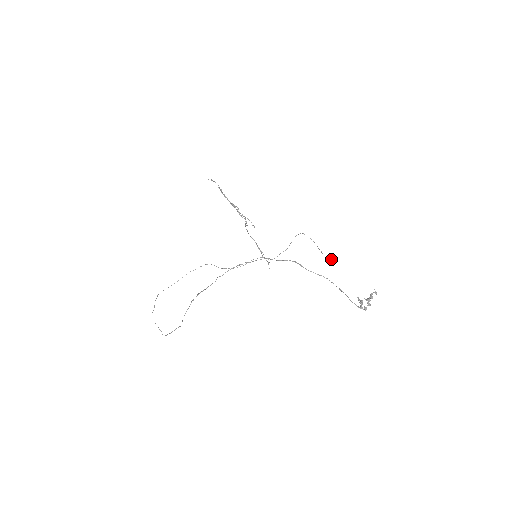
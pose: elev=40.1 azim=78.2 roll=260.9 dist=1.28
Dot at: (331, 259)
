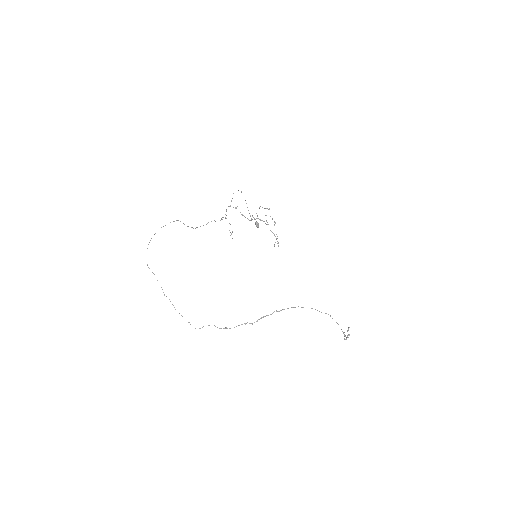
Dot at: occluded
